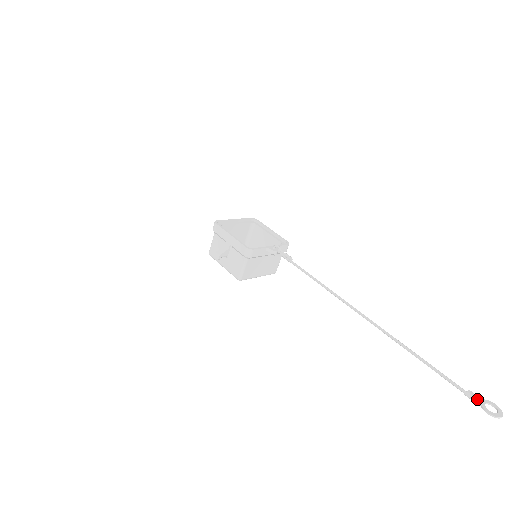
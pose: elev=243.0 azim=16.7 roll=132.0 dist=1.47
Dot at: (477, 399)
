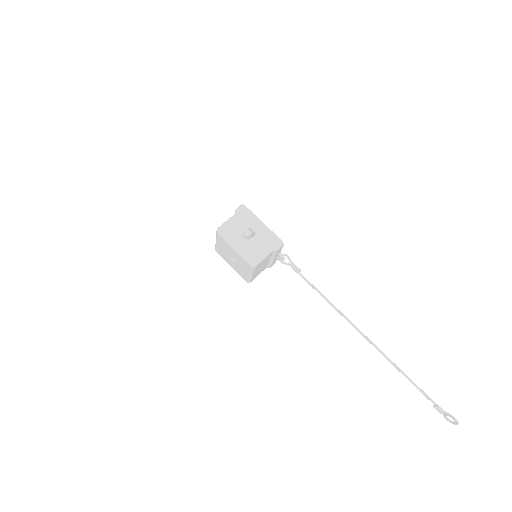
Dot at: occluded
